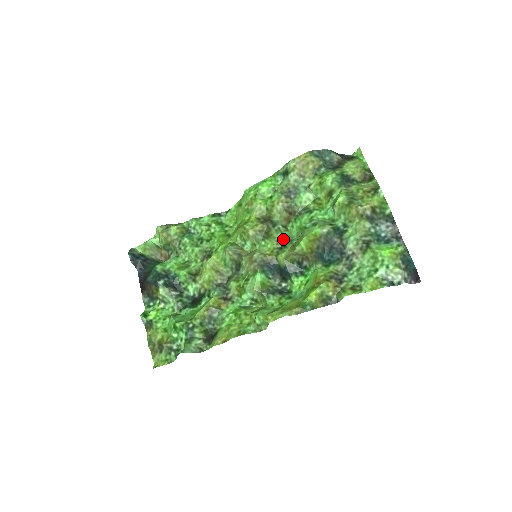
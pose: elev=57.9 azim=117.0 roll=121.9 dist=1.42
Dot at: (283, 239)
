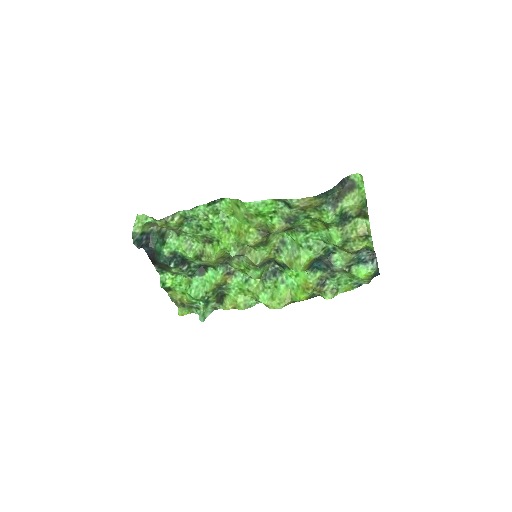
Dot at: (279, 240)
